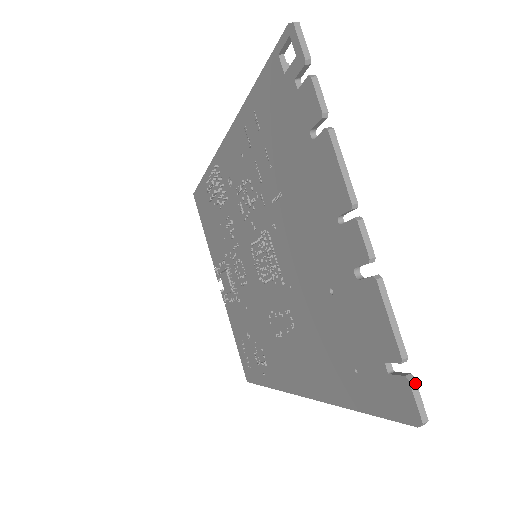
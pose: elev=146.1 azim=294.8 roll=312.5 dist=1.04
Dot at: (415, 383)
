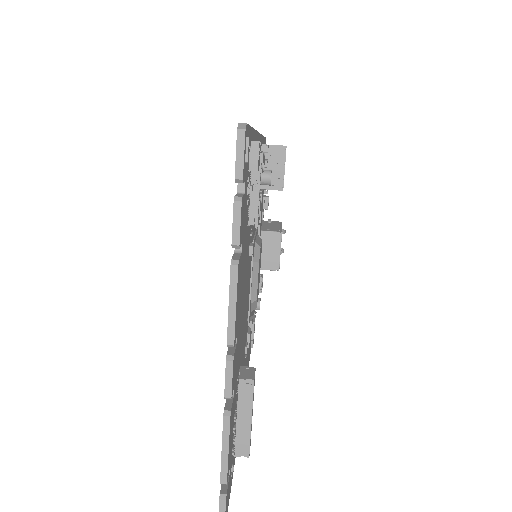
Dot at: (224, 504)
